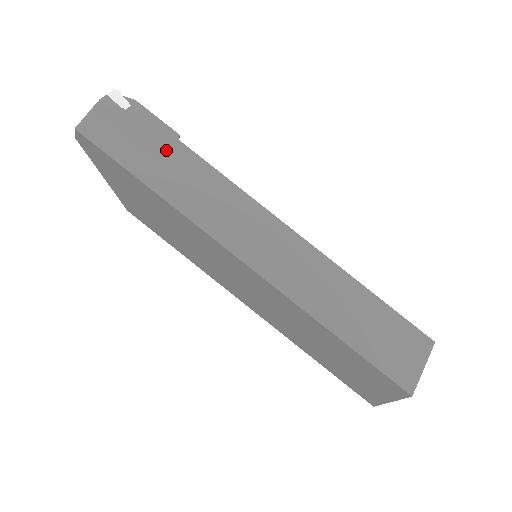
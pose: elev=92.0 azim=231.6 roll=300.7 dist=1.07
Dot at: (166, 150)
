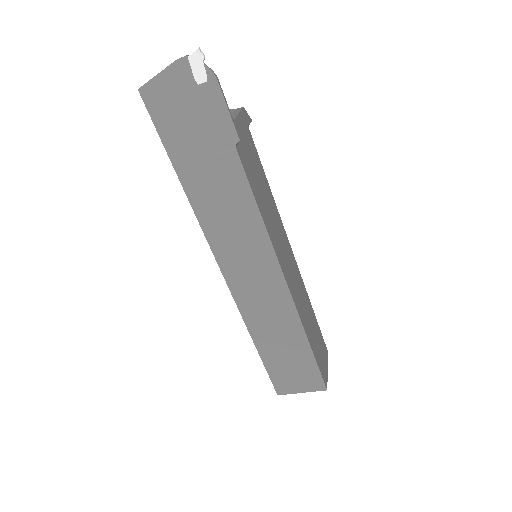
Dot at: (215, 151)
